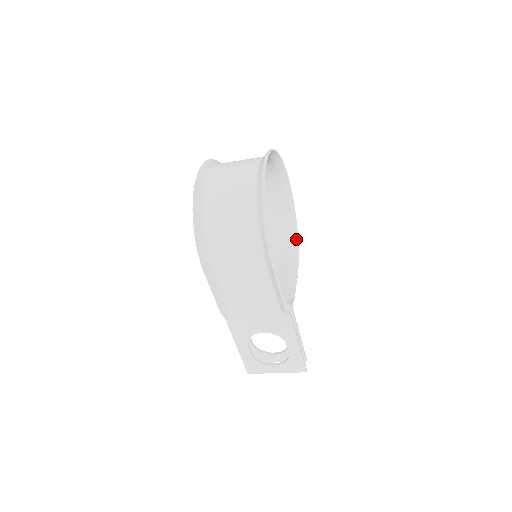
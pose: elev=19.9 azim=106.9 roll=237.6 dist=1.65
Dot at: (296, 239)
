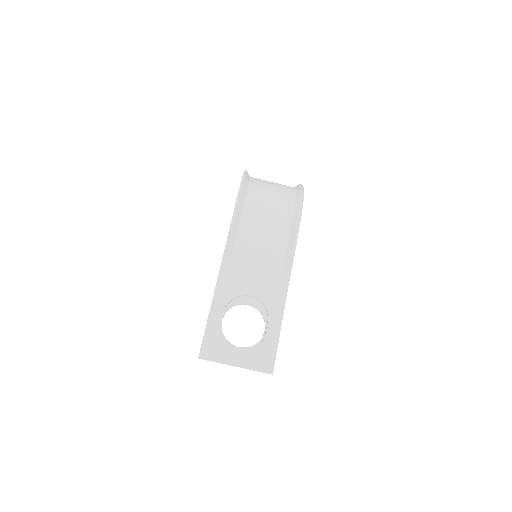
Dot at: occluded
